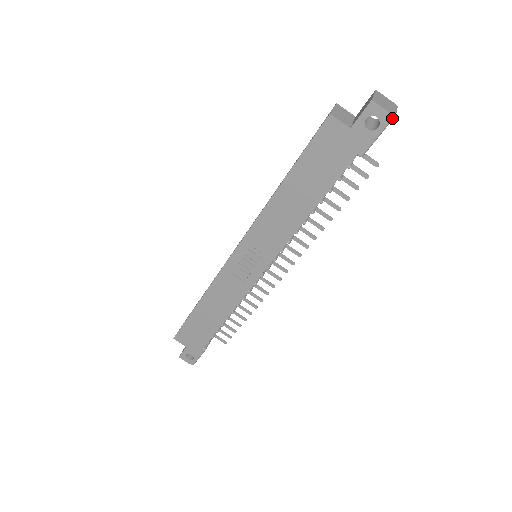
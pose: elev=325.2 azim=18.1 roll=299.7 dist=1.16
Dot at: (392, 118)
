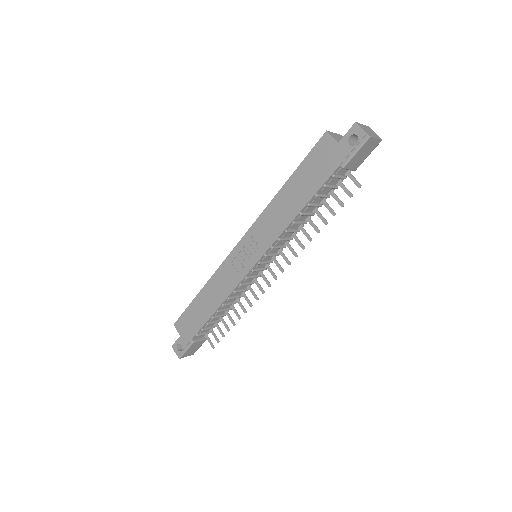
Dot at: (368, 138)
